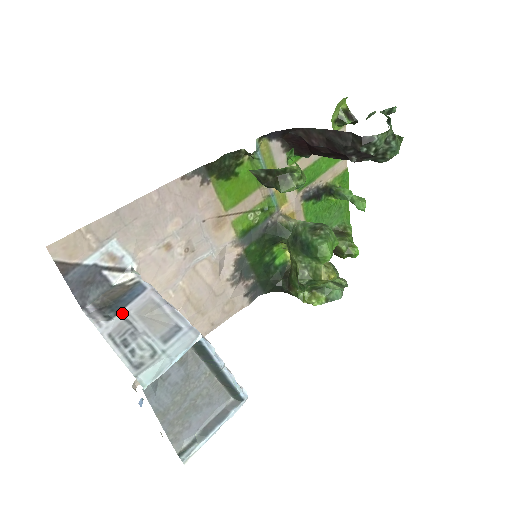
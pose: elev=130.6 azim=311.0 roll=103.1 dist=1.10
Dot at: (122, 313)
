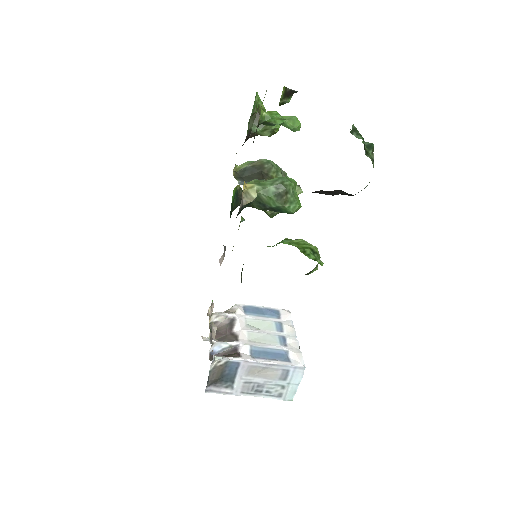
Dot at: (237, 381)
